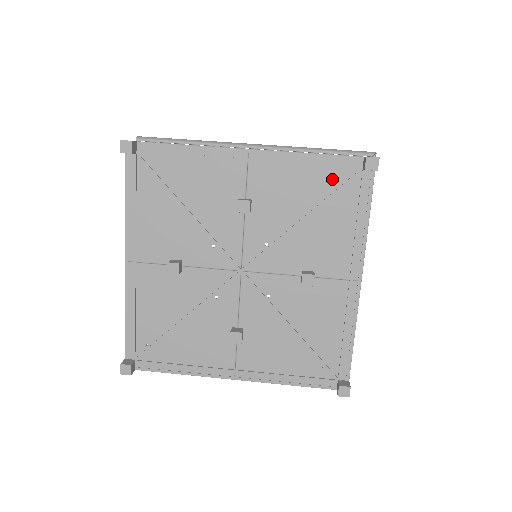
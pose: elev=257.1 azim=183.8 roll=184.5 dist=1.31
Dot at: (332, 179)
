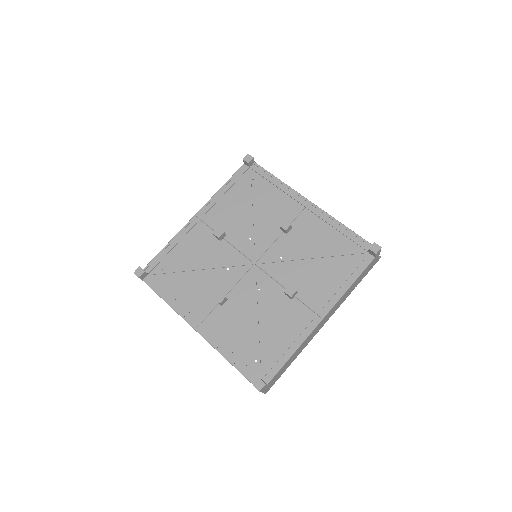
Dot at: (243, 184)
